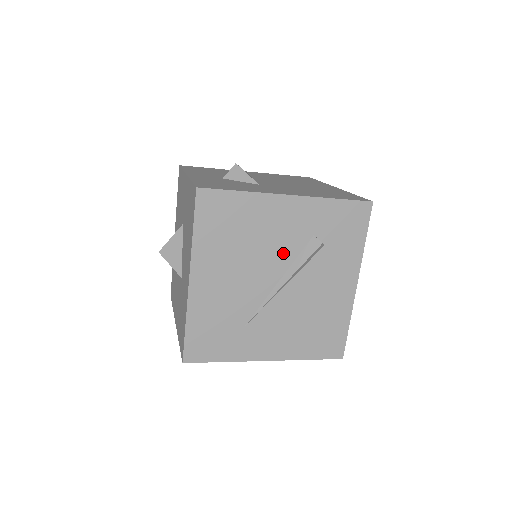
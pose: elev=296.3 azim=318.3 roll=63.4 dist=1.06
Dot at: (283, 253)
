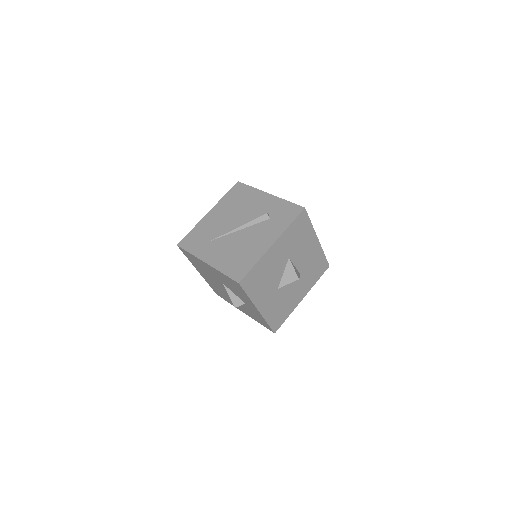
Dot at: (250, 215)
